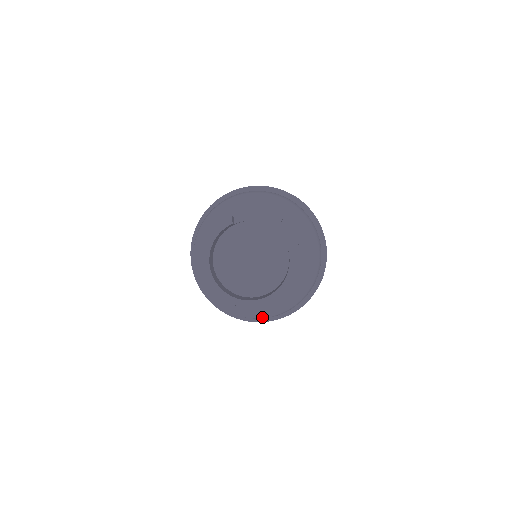
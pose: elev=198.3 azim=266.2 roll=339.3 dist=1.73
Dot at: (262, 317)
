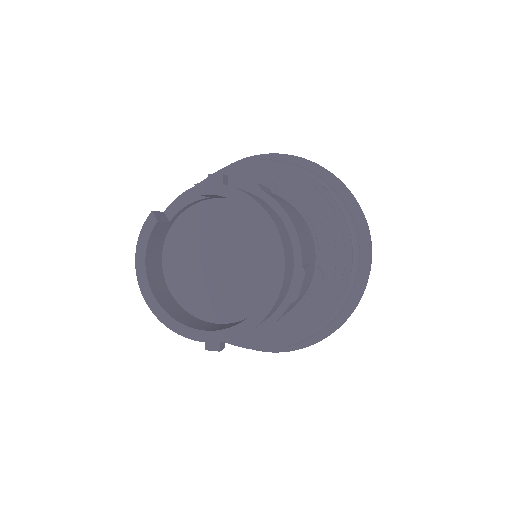
Dot at: (306, 336)
